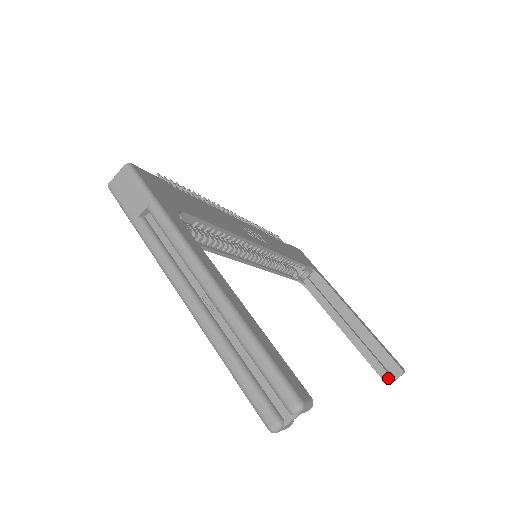
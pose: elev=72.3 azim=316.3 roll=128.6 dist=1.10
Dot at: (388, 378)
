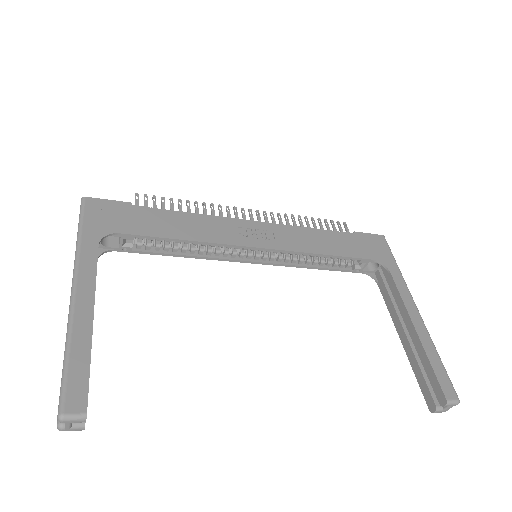
Dot at: (432, 405)
